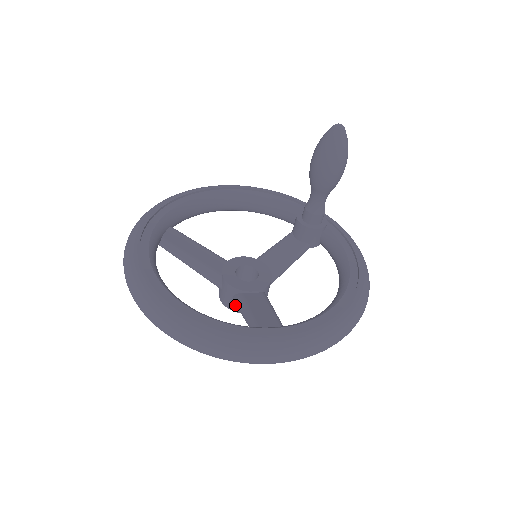
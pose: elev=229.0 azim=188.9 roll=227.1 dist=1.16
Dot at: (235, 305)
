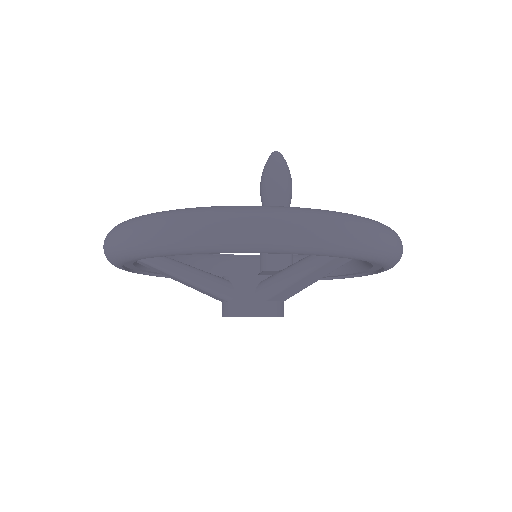
Dot at: (260, 304)
